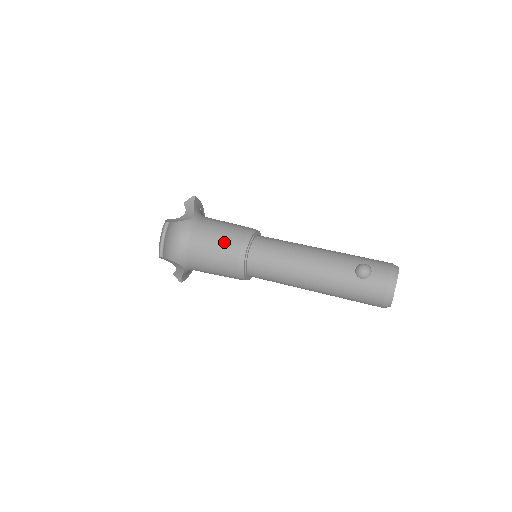
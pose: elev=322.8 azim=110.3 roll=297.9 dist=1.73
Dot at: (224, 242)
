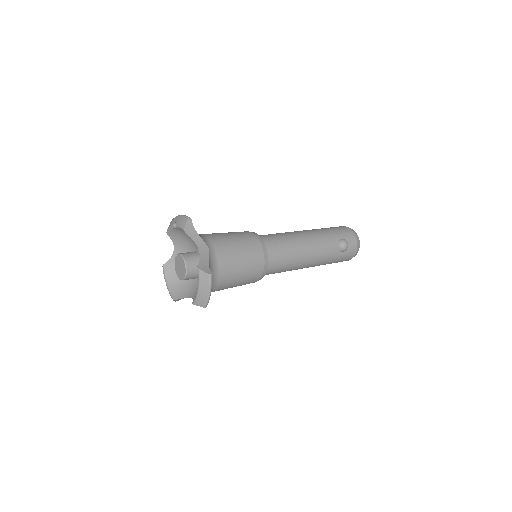
Dot at: (250, 264)
